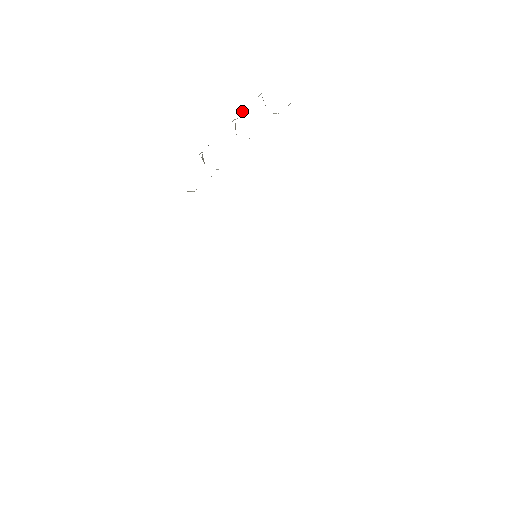
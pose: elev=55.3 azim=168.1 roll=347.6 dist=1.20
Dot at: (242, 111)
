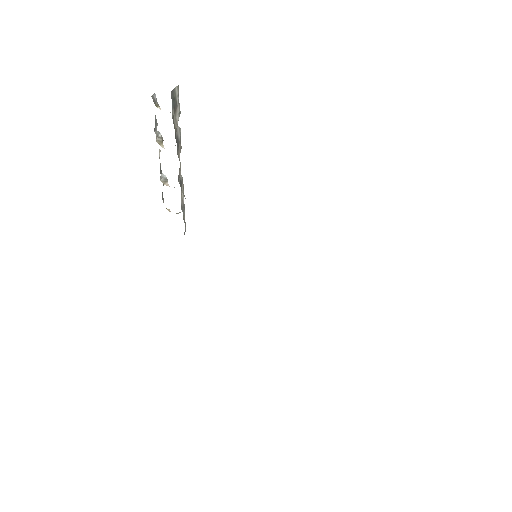
Dot at: occluded
